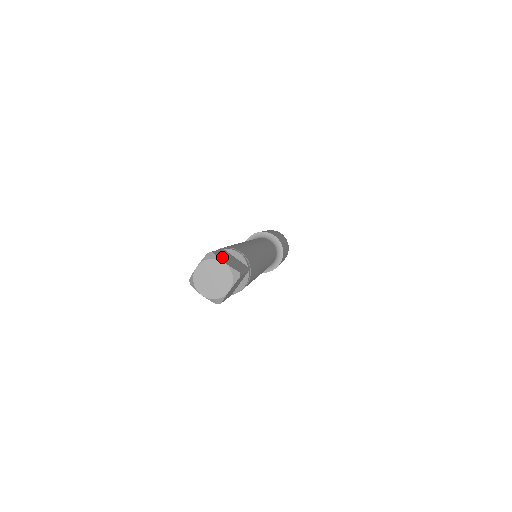
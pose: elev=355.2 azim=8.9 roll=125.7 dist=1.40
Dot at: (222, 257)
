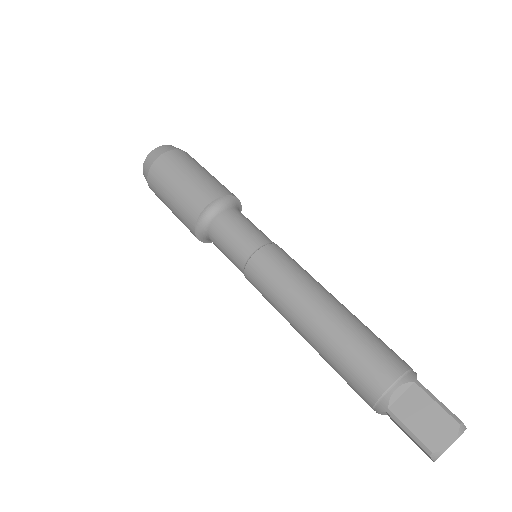
Dot at: (433, 437)
